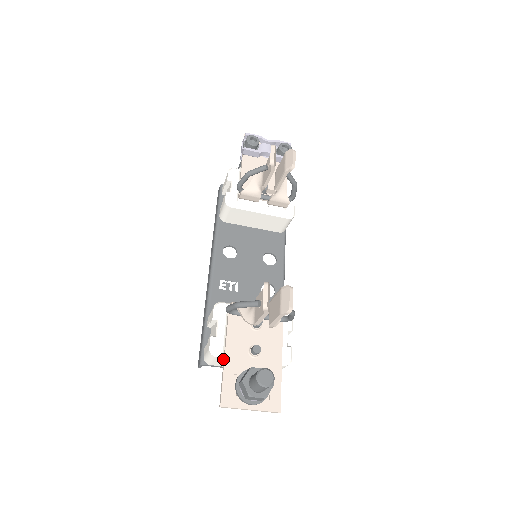
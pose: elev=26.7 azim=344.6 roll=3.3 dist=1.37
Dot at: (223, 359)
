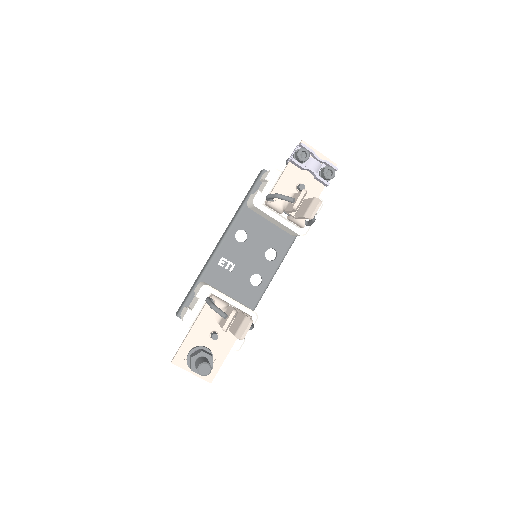
Dot at: occluded
